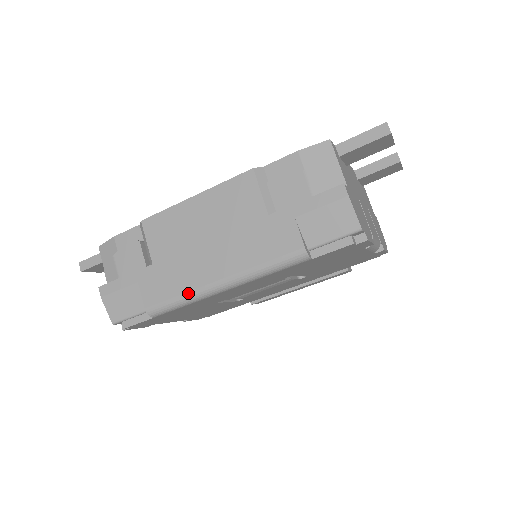
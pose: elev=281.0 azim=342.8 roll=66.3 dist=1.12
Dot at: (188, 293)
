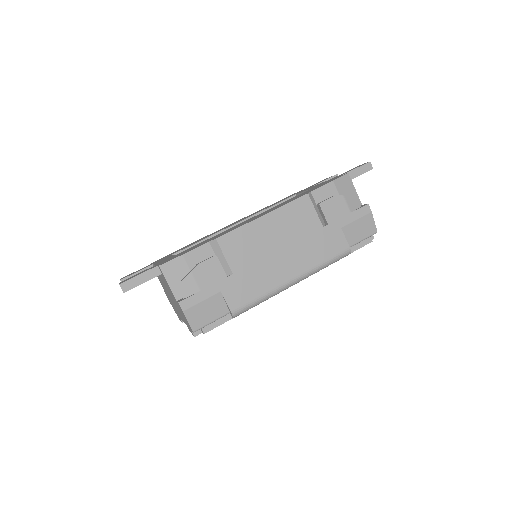
Dot at: (269, 292)
